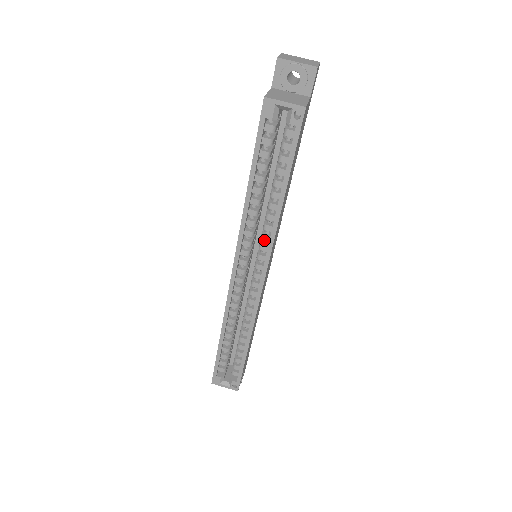
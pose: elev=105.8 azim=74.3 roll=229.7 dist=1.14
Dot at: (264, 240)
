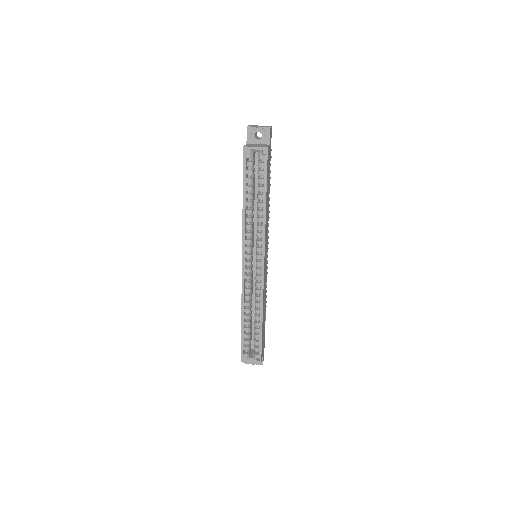
Dot at: (259, 237)
